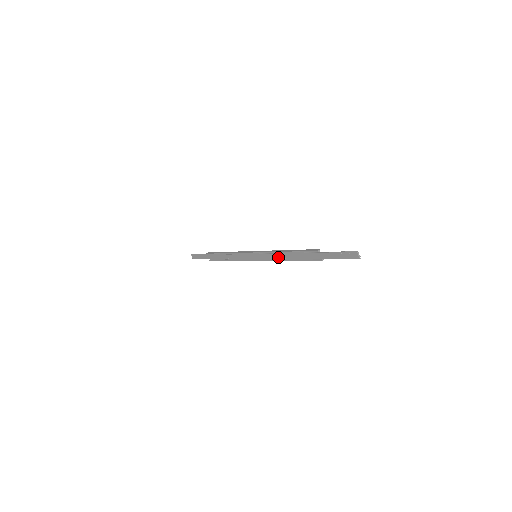
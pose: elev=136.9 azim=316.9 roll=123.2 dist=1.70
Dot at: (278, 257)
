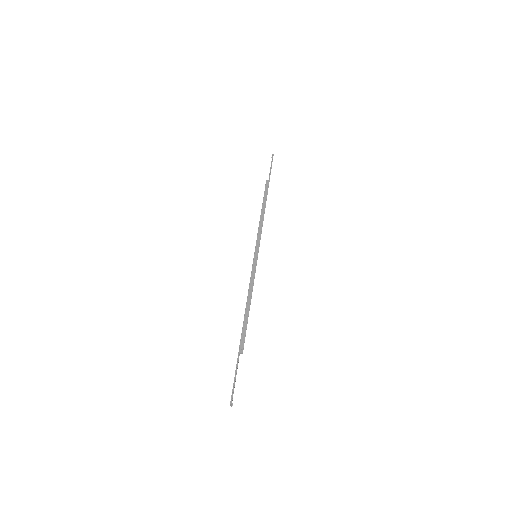
Dot at: occluded
